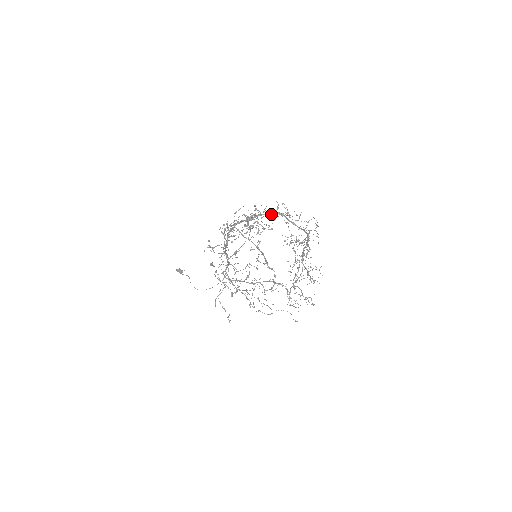
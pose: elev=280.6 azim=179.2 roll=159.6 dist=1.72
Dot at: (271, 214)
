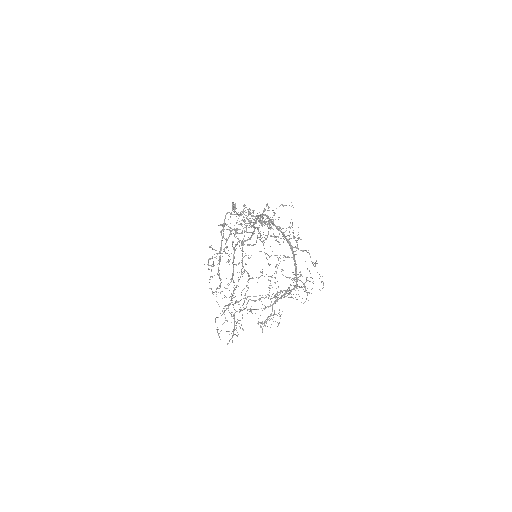
Dot at: (284, 236)
